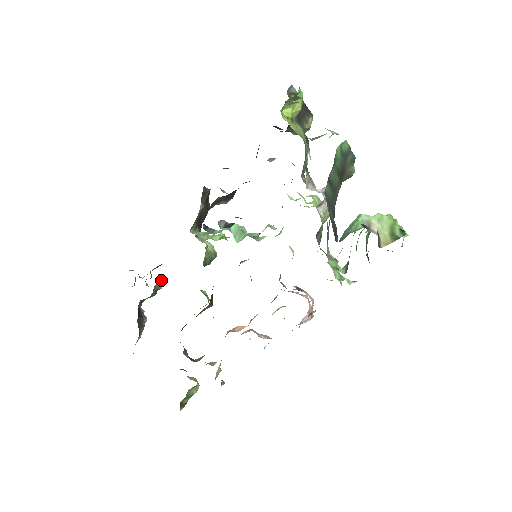
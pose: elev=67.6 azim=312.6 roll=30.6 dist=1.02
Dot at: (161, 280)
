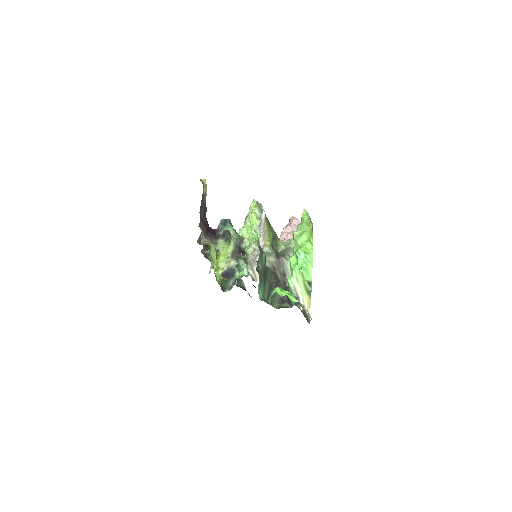
Dot at: occluded
